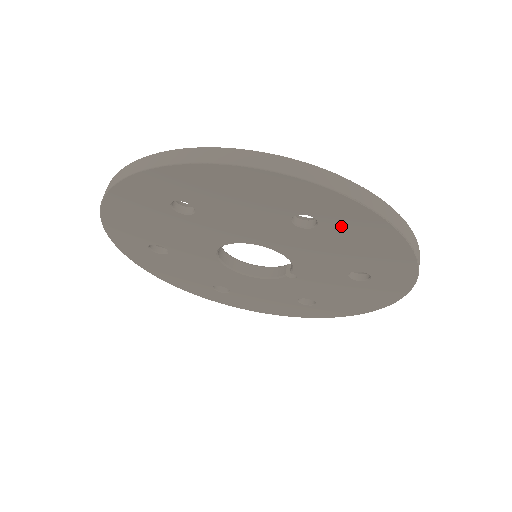
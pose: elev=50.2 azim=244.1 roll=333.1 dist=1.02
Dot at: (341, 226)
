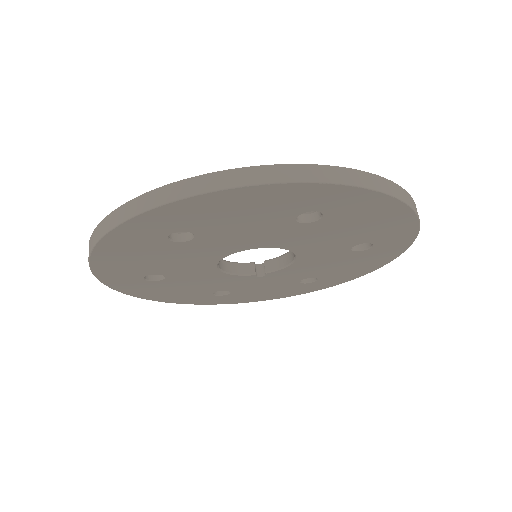
Dot at: (373, 254)
